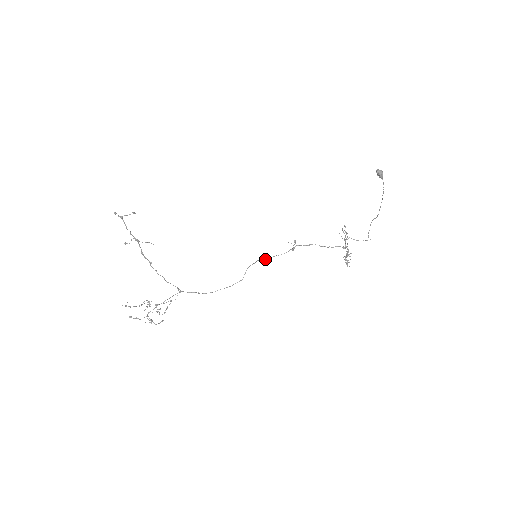
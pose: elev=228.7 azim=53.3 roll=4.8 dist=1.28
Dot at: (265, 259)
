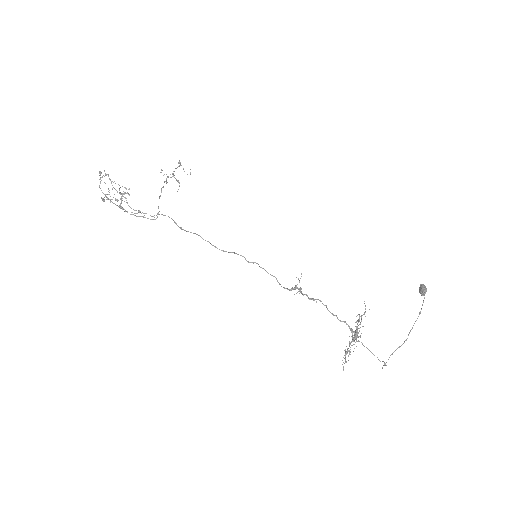
Dot at: occluded
